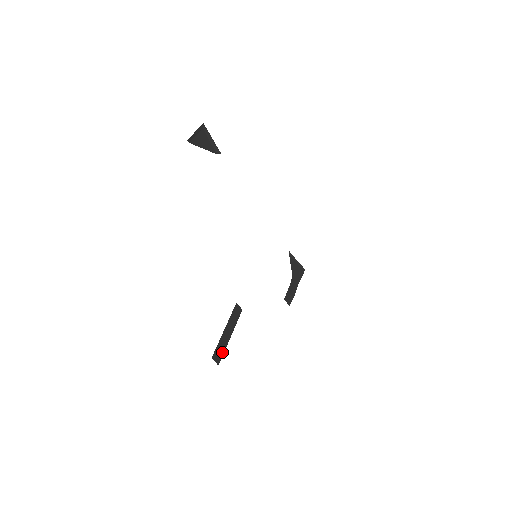
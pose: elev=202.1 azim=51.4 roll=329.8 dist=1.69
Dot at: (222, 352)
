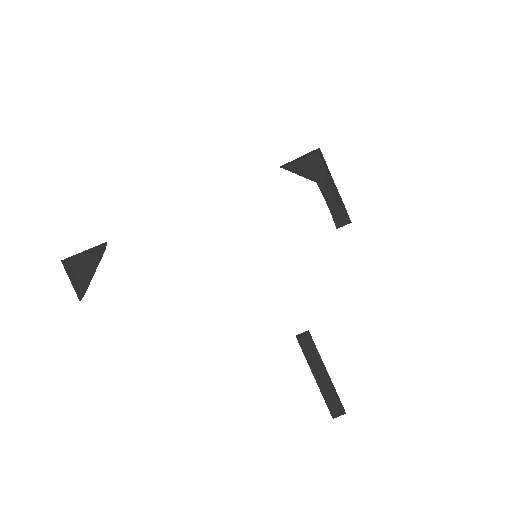
Dot at: (336, 398)
